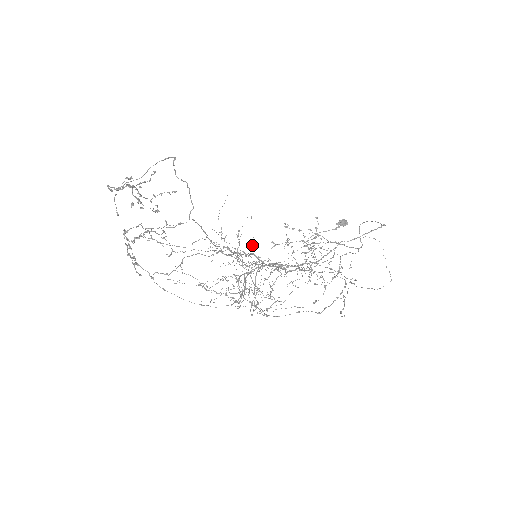
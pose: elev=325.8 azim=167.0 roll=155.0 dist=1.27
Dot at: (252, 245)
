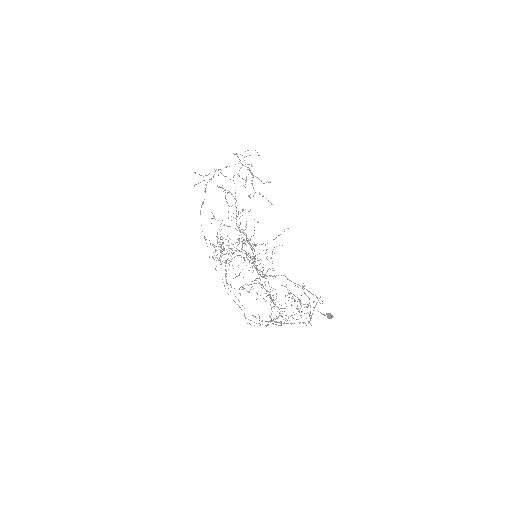
Dot at: occluded
